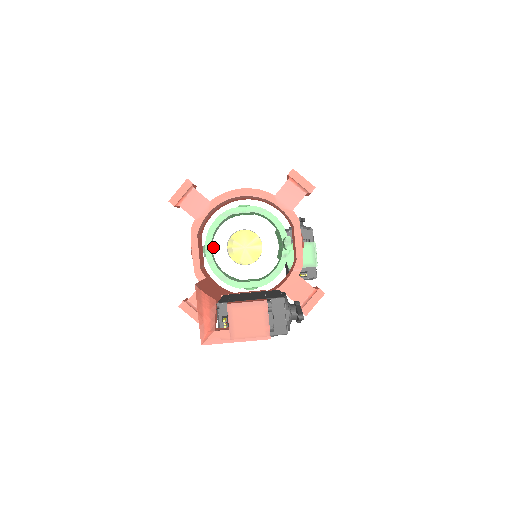
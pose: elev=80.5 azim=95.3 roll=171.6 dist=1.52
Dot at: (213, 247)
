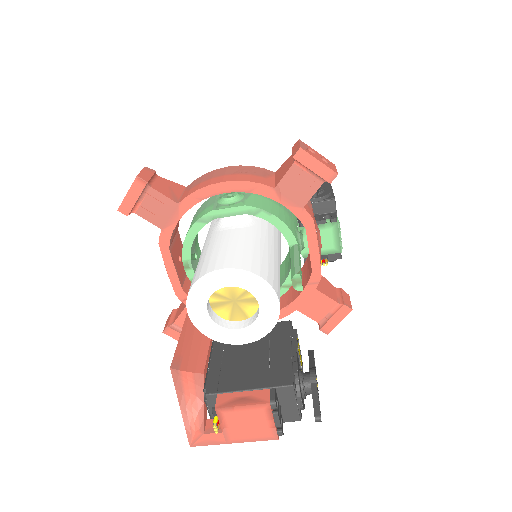
Dot at: (188, 310)
